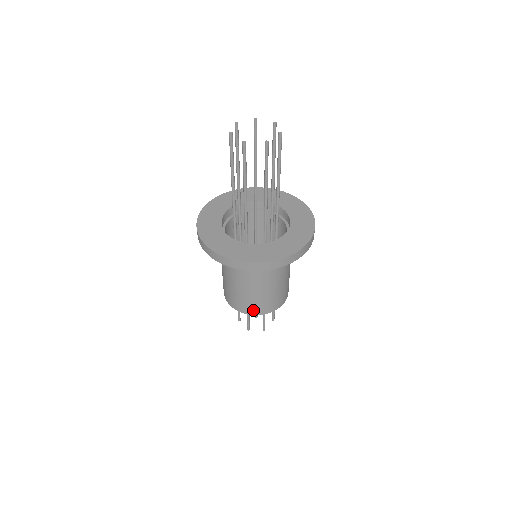
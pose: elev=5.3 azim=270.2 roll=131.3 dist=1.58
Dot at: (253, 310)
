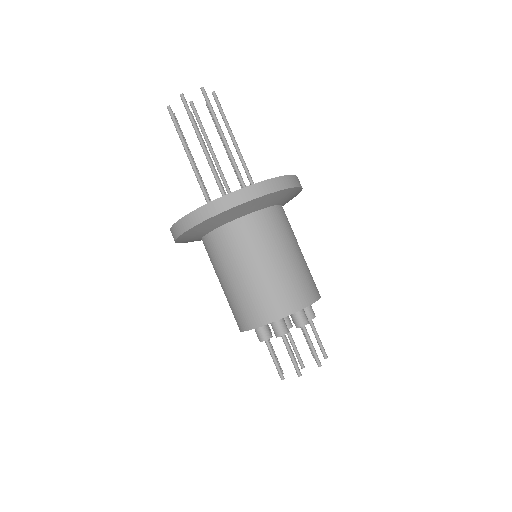
Dot at: (248, 320)
